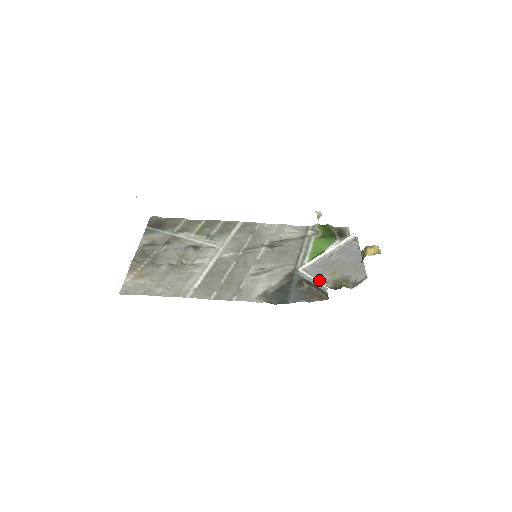
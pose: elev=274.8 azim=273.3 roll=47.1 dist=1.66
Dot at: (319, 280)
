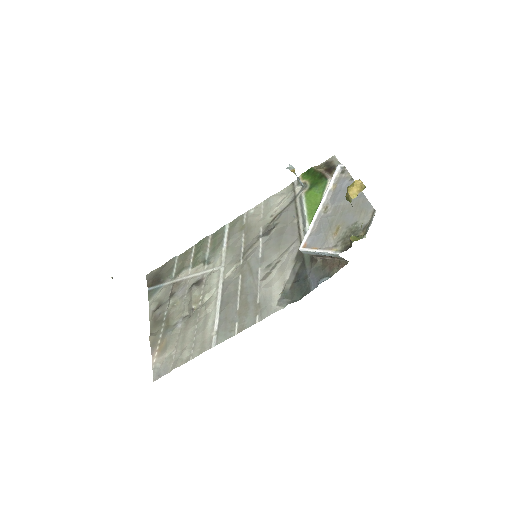
Dot at: (325, 249)
